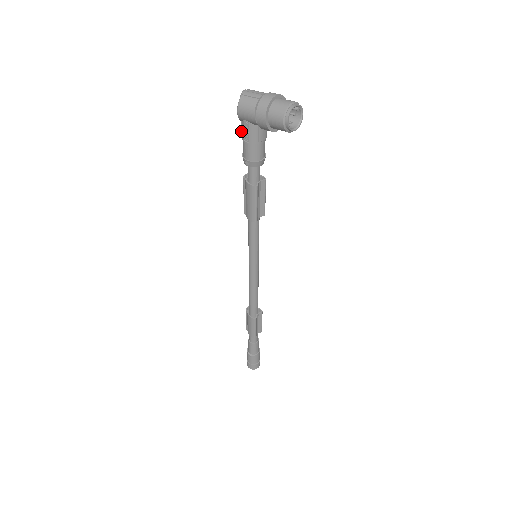
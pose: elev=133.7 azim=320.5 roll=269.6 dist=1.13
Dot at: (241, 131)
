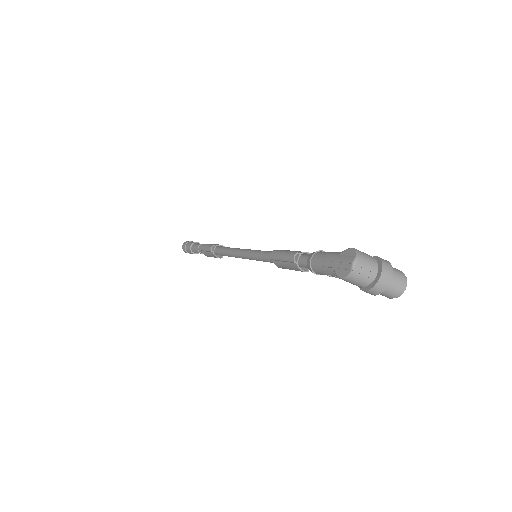
Dot at: (325, 267)
